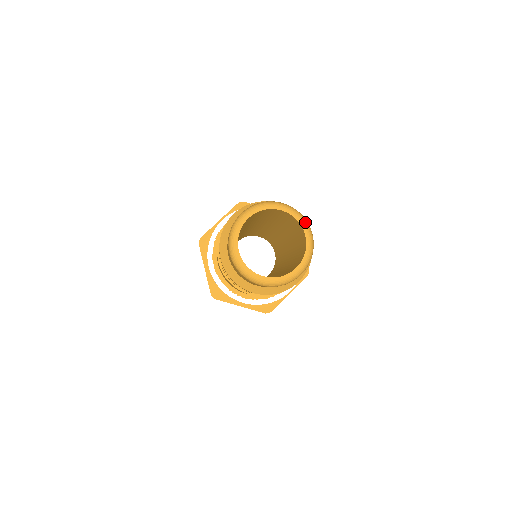
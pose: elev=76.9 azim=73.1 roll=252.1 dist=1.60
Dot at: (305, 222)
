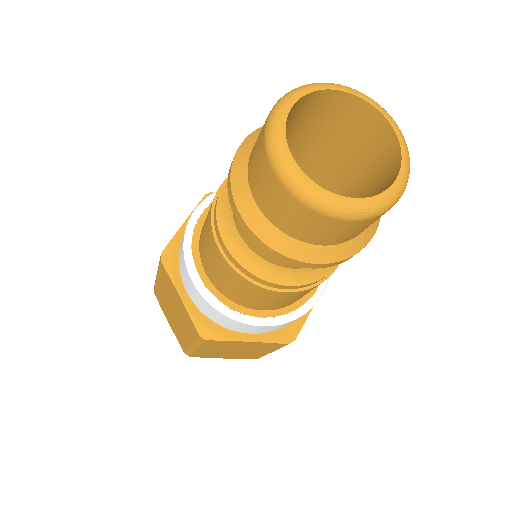
Dot at: (409, 166)
